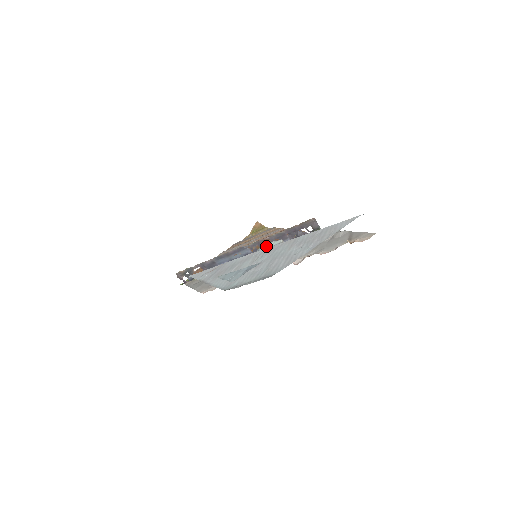
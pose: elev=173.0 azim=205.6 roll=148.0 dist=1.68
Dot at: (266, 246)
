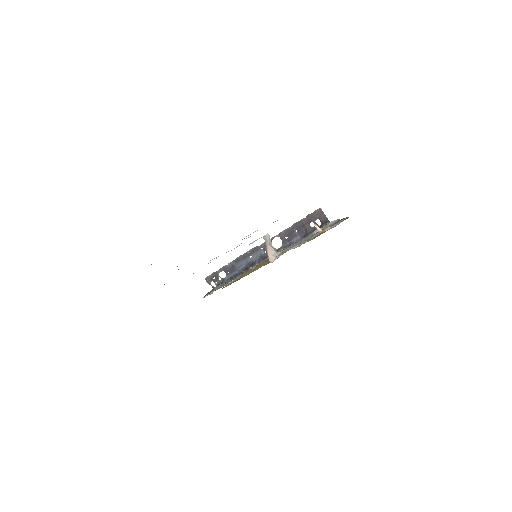
Dot at: (253, 242)
